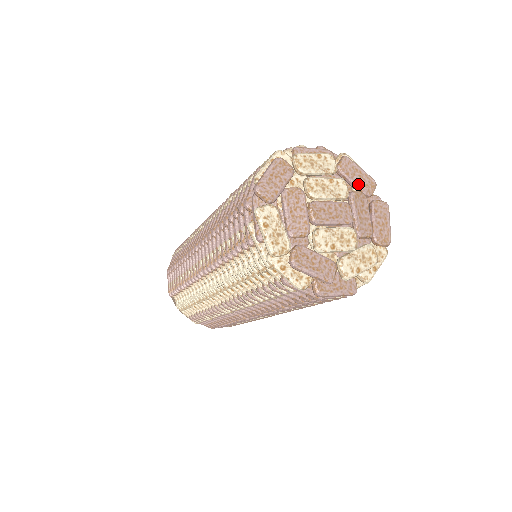
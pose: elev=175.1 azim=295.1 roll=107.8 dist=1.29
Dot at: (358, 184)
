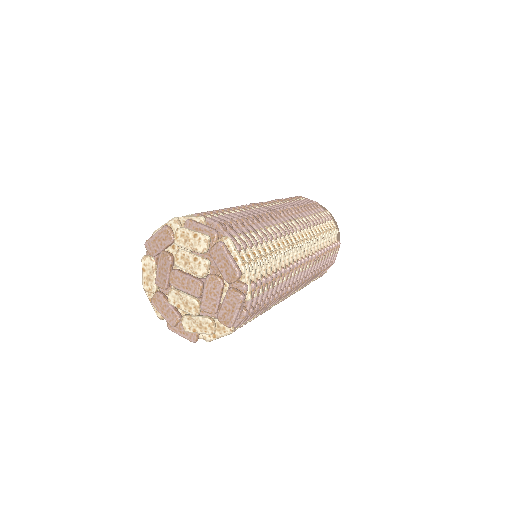
Dot at: (221, 270)
